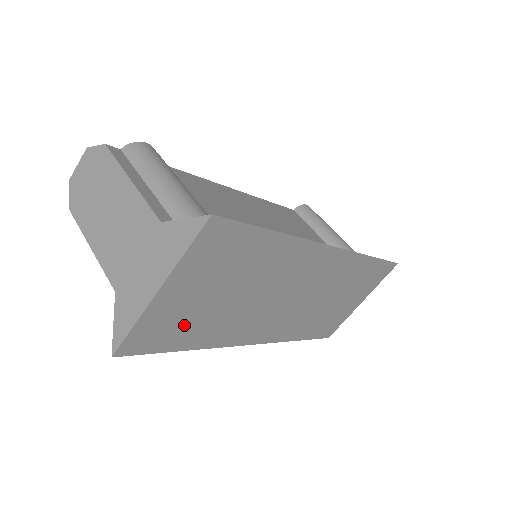
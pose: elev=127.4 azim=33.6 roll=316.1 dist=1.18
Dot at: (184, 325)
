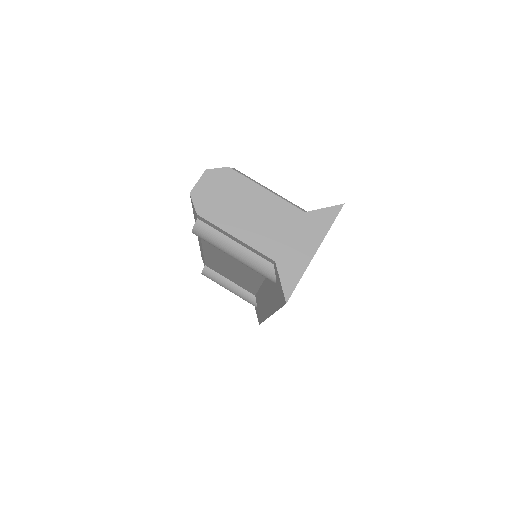
Dot at: occluded
